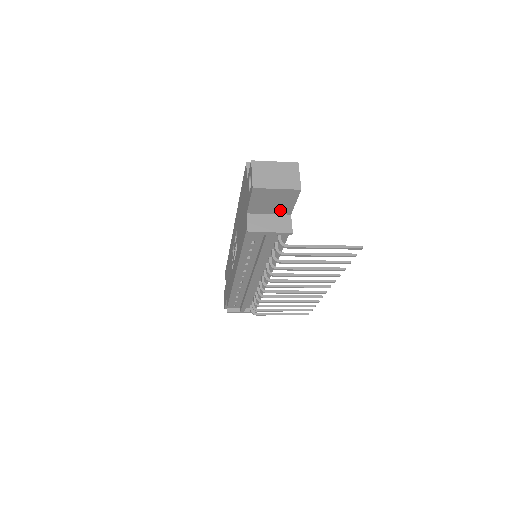
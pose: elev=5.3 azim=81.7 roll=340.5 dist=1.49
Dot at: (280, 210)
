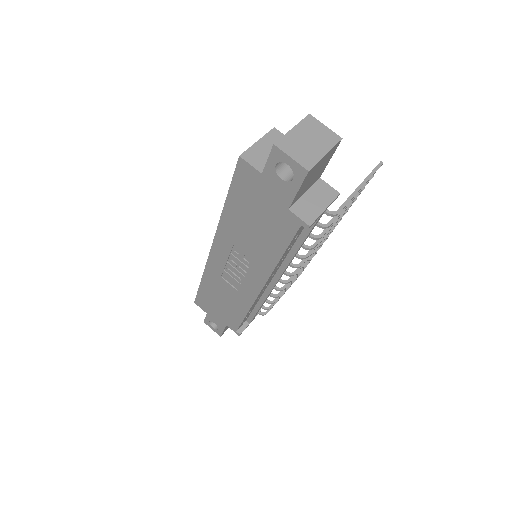
Dot at: (314, 180)
